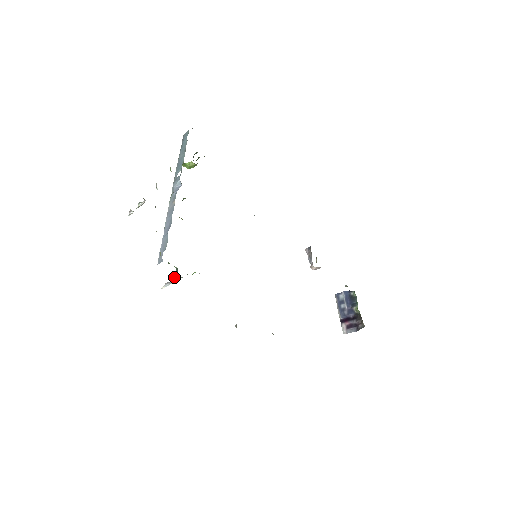
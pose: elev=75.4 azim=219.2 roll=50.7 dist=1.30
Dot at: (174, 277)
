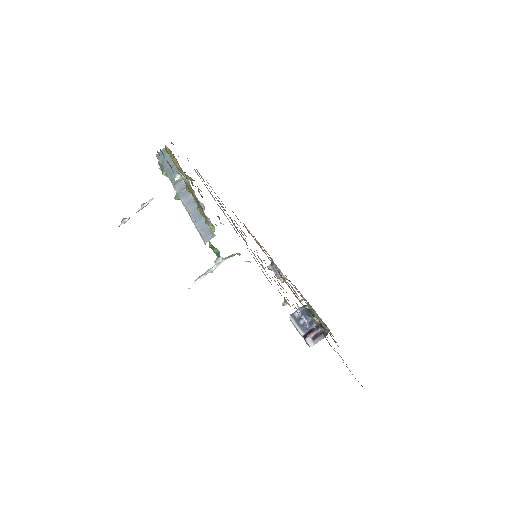
Dot at: (217, 260)
